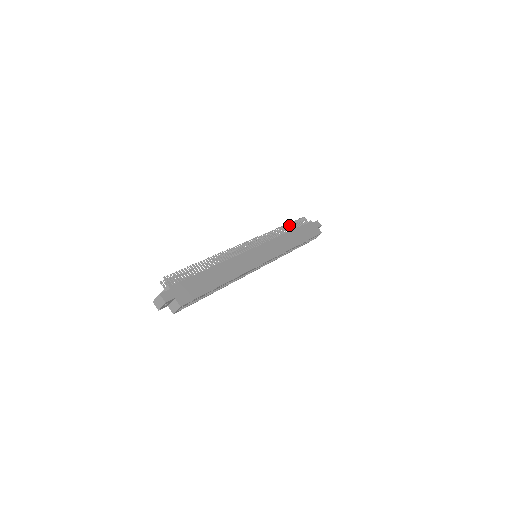
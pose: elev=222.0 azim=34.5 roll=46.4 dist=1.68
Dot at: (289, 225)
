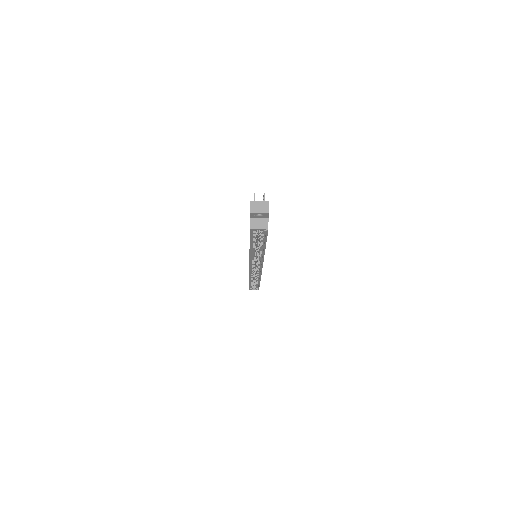
Dot at: occluded
